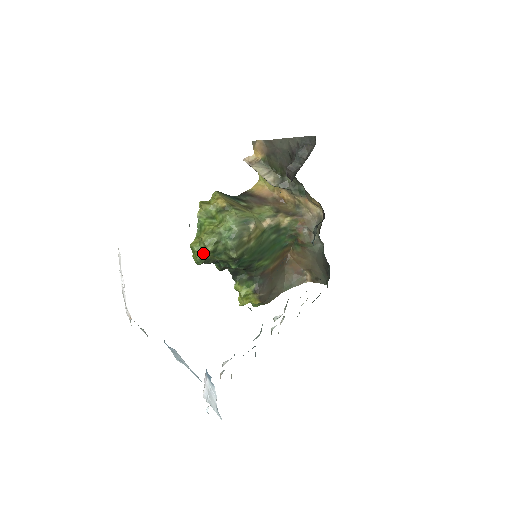
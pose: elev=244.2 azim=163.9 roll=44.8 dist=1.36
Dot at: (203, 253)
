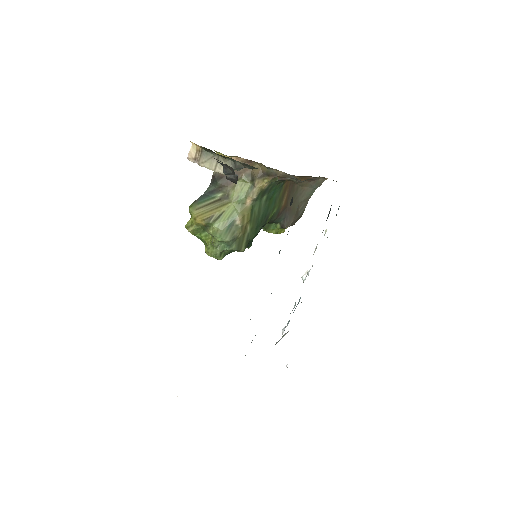
Dot at: occluded
